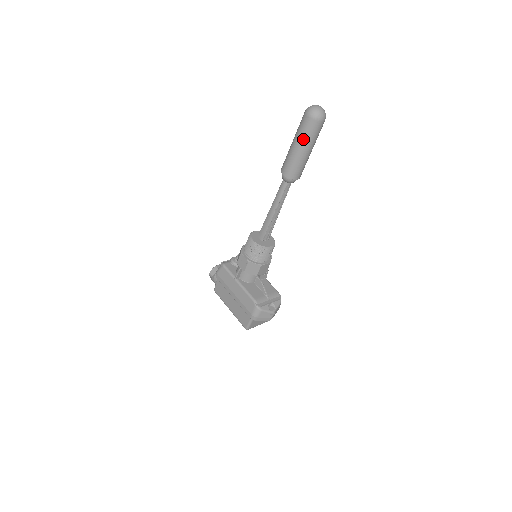
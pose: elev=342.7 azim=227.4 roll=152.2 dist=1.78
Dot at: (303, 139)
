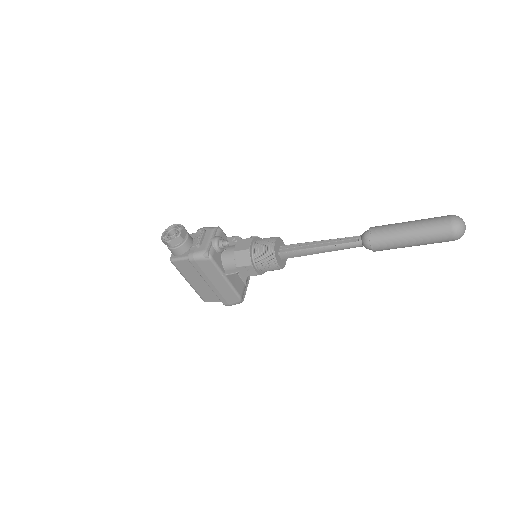
Dot at: (426, 244)
